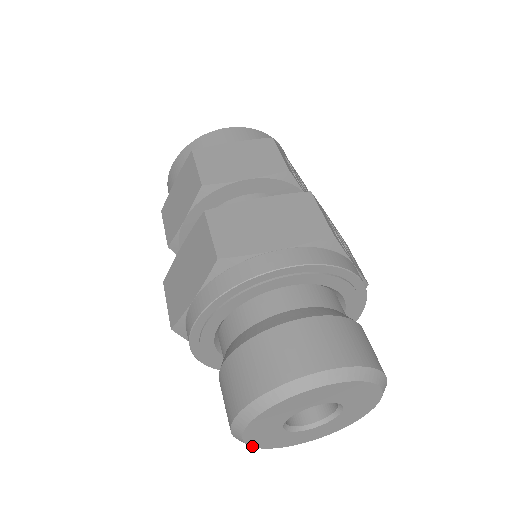
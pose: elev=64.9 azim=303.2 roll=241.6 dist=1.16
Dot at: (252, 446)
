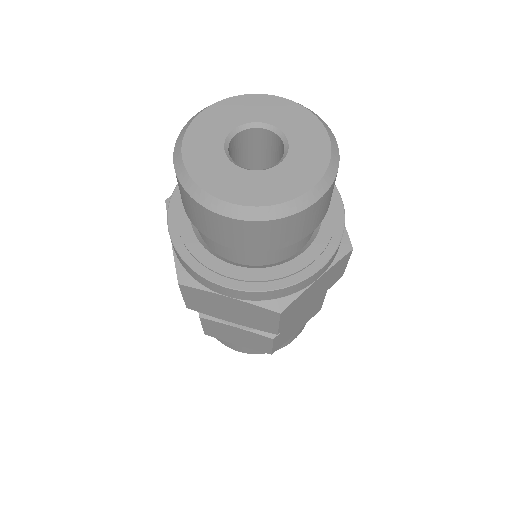
Dot at: (183, 157)
